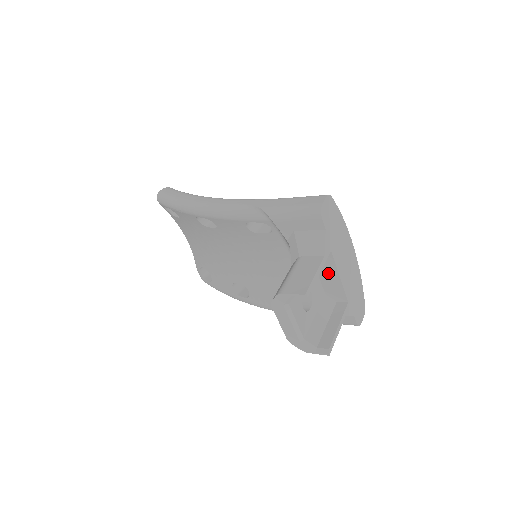
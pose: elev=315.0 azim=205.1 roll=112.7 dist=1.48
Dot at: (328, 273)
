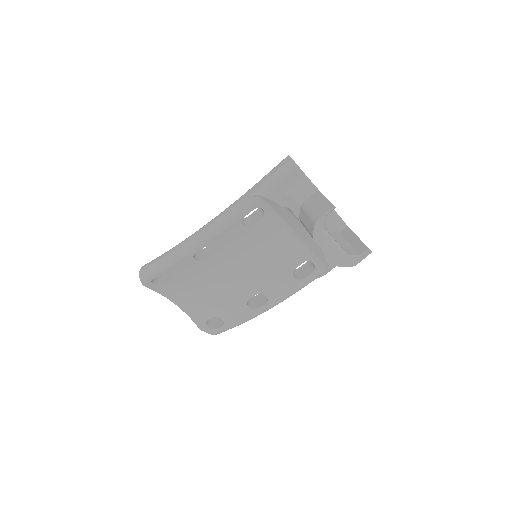
Dot at: occluded
